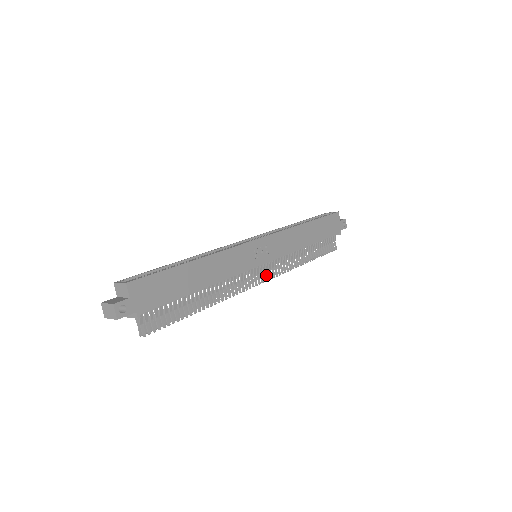
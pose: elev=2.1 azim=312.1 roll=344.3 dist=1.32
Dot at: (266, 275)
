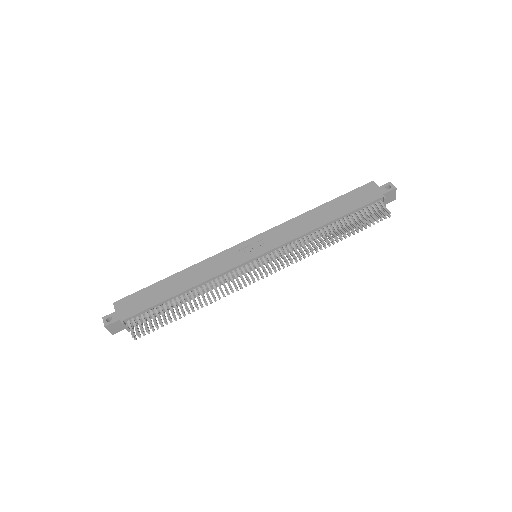
Dot at: (272, 267)
